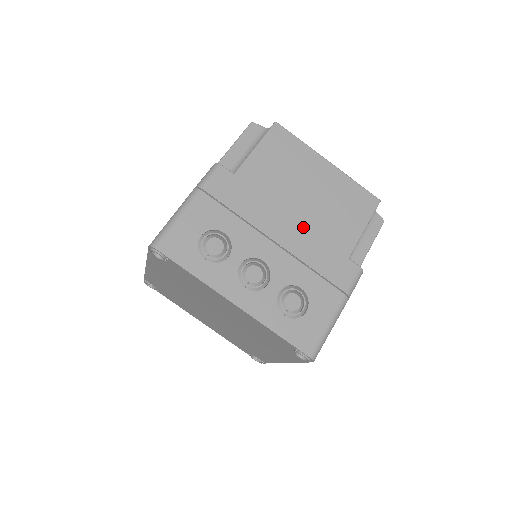
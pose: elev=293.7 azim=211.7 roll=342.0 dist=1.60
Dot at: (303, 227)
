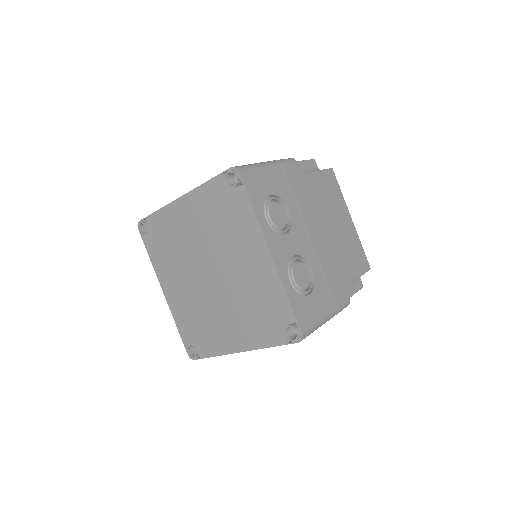
Dot at: occluded
